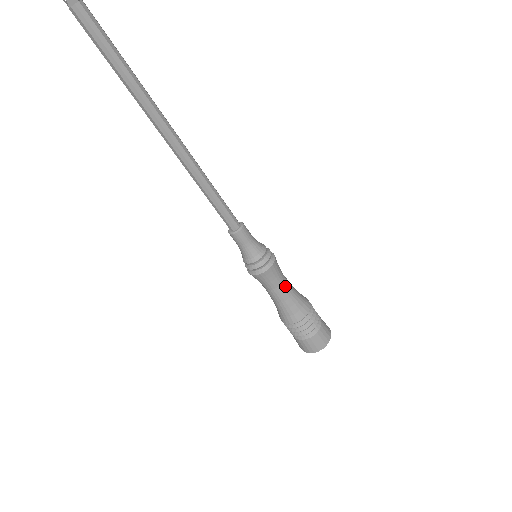
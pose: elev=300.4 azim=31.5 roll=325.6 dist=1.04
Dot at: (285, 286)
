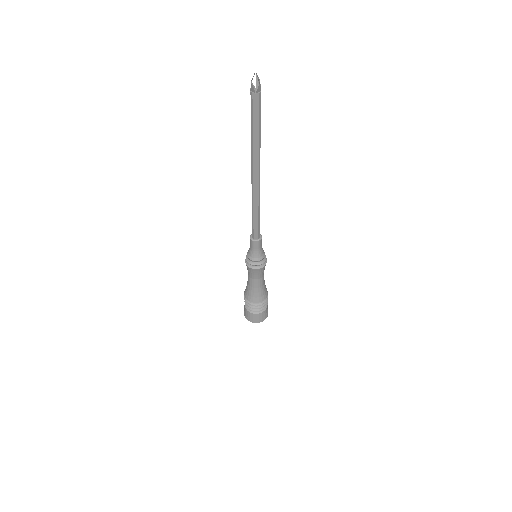
Dot at: (256, 282)
